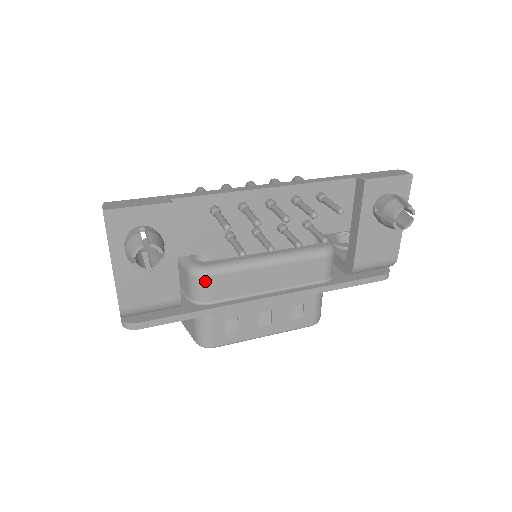
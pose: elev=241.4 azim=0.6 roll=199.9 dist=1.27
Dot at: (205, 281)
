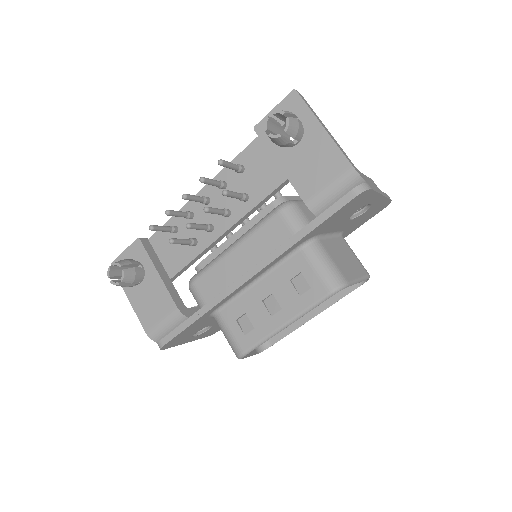
Dot at: (194, 287)
